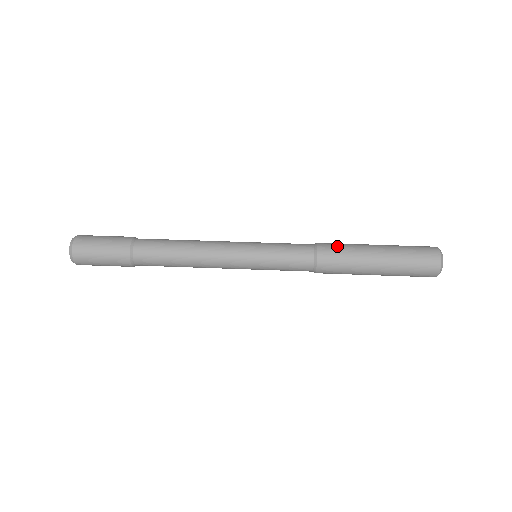
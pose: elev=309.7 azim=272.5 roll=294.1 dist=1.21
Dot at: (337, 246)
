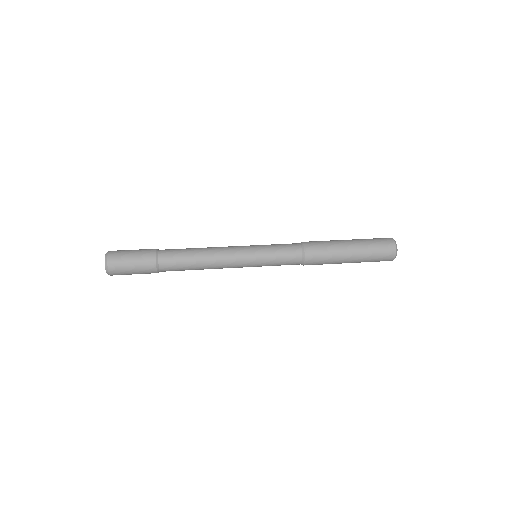
Dot at: (320, 249)
